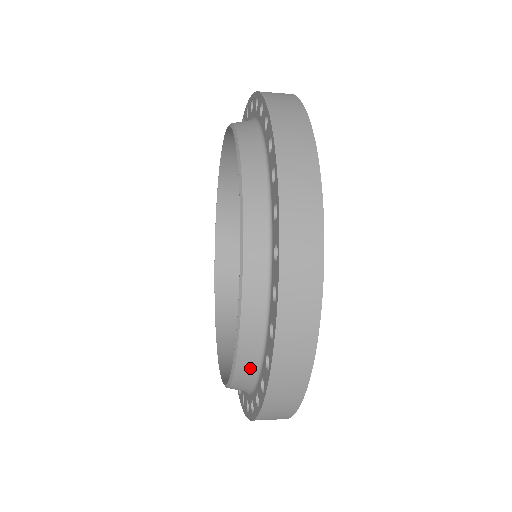
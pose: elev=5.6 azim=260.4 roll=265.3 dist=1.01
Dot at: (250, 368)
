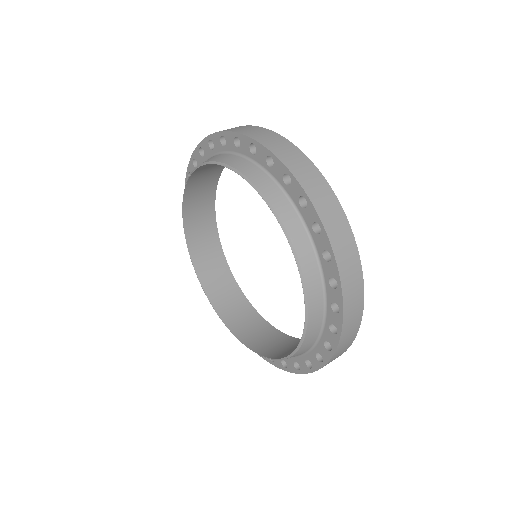
Dot at: (318, 304)
